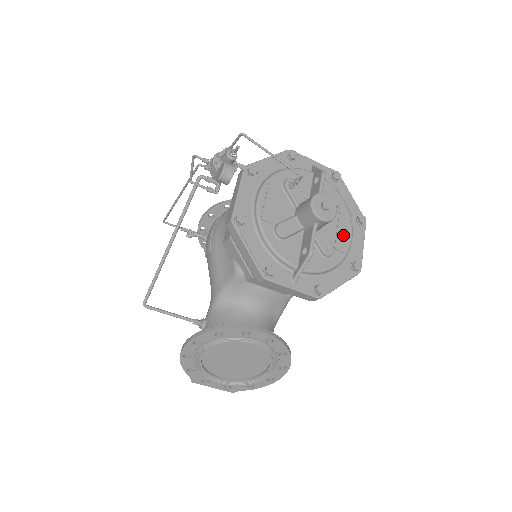
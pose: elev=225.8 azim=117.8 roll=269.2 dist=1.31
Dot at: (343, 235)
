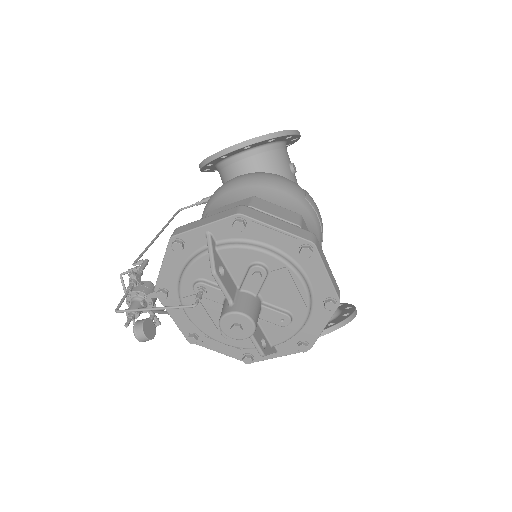
Dot at: (291, 292)
